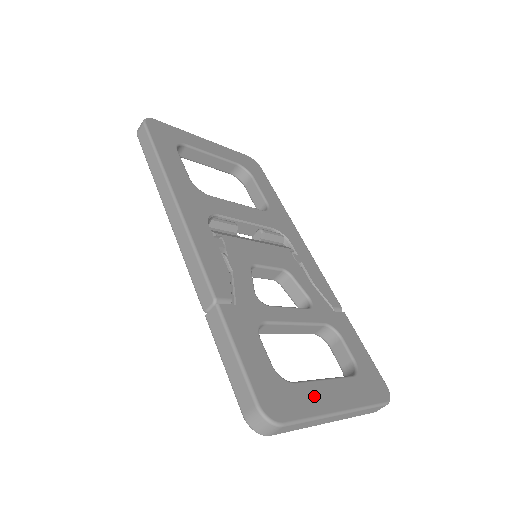
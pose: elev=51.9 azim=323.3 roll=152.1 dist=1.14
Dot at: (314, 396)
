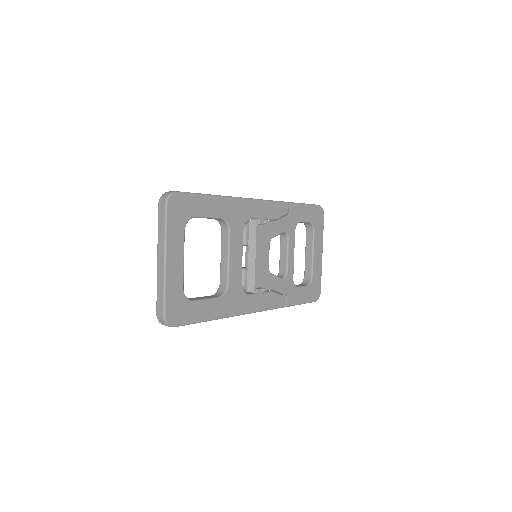
Dot at: (317, 268)
